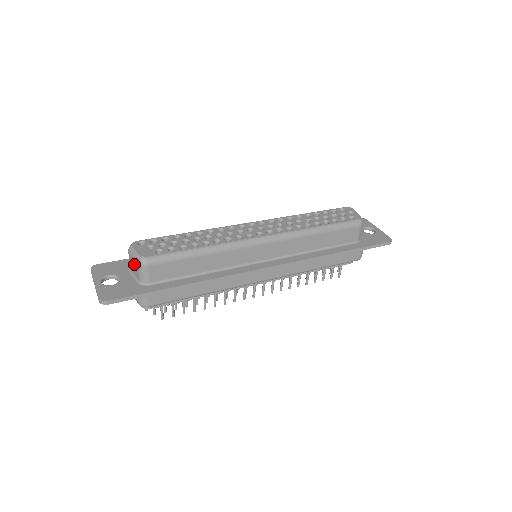
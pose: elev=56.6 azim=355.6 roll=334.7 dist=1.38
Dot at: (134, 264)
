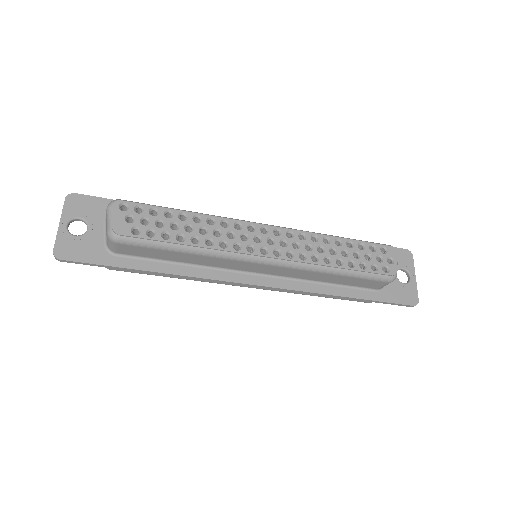
Dot at: (106, 227)
